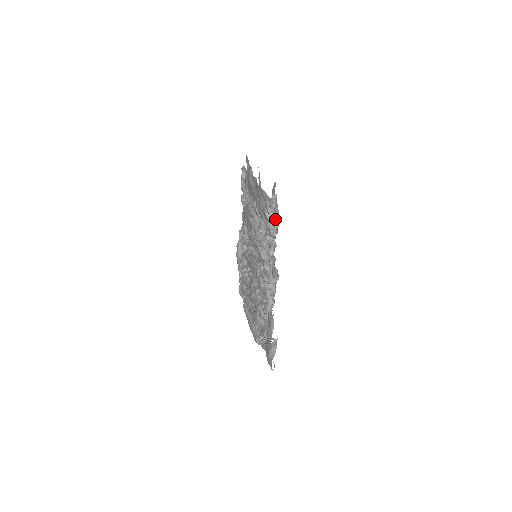
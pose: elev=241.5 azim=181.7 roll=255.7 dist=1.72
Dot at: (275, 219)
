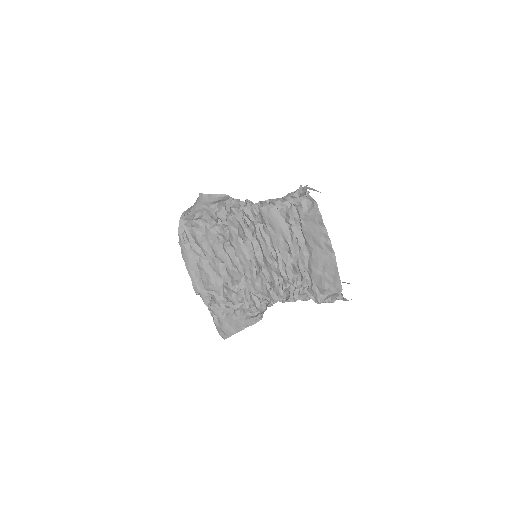
Dot at: (329, 299)
